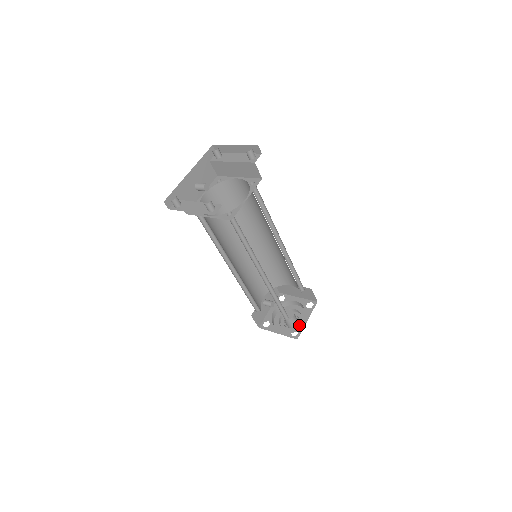
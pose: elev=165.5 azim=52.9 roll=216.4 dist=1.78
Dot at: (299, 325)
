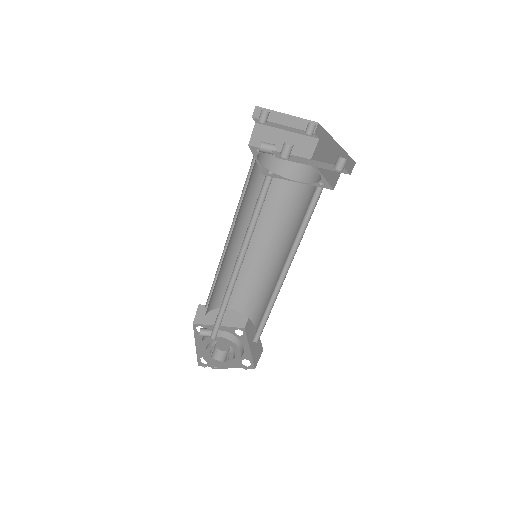
Dot at: (245, 354)
